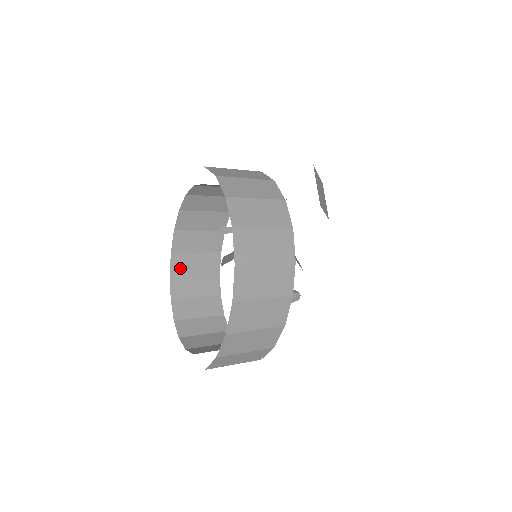
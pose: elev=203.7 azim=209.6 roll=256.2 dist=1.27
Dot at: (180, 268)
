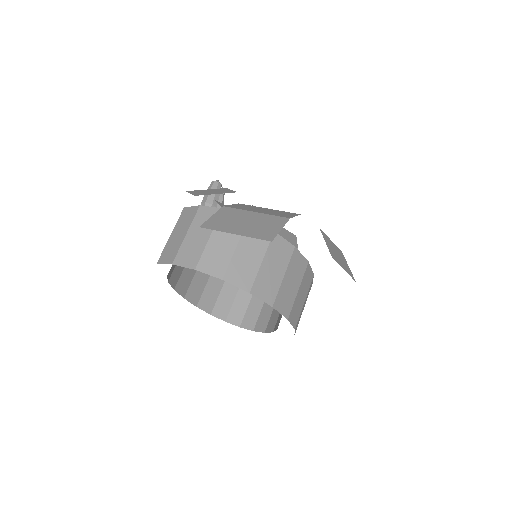
Dot at: (184, 286)
